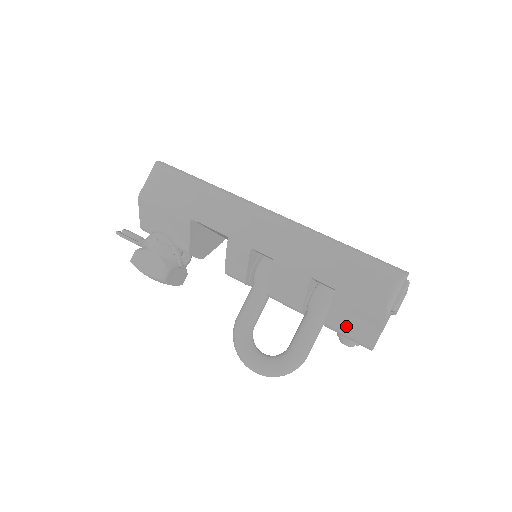
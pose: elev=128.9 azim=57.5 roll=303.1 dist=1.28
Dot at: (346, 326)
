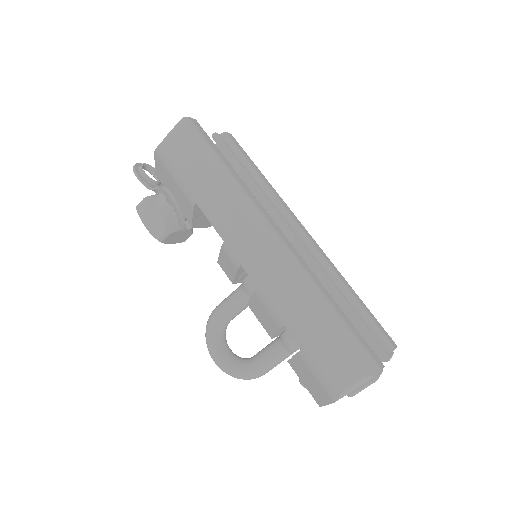
Dot at: (304, 378)
